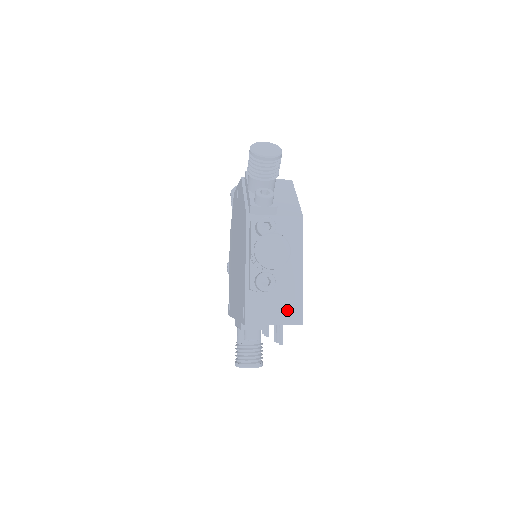
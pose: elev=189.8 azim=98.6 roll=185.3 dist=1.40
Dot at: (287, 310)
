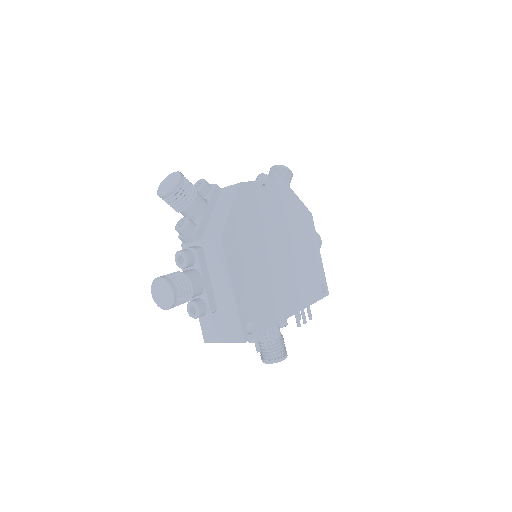
Dot at: (230, 329)
